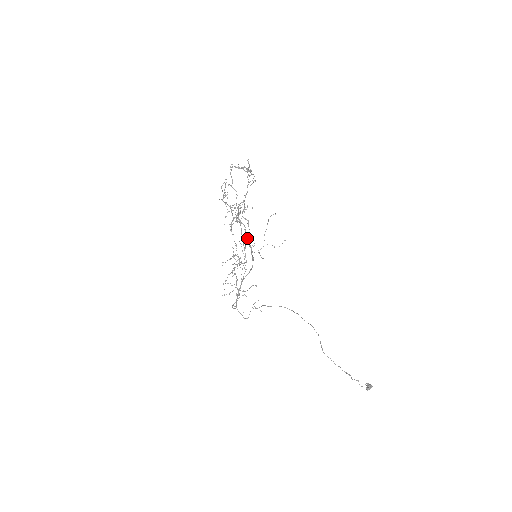
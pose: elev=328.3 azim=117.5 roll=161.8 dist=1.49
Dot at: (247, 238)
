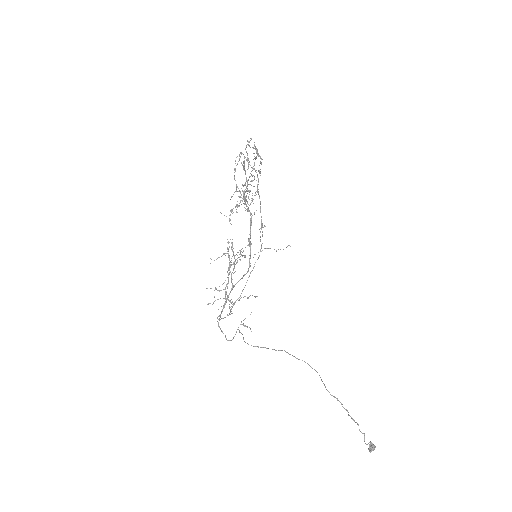
Dot at: (250, 231)
